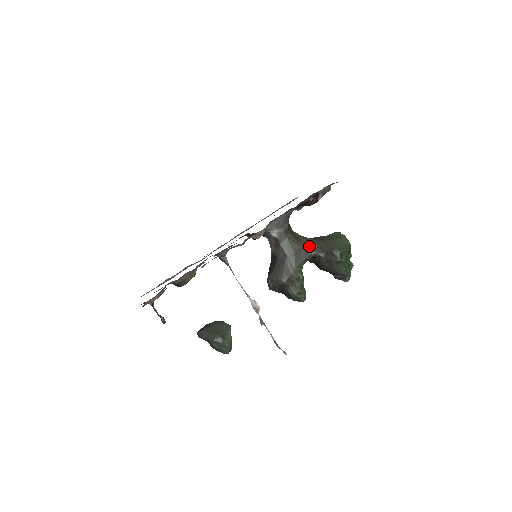
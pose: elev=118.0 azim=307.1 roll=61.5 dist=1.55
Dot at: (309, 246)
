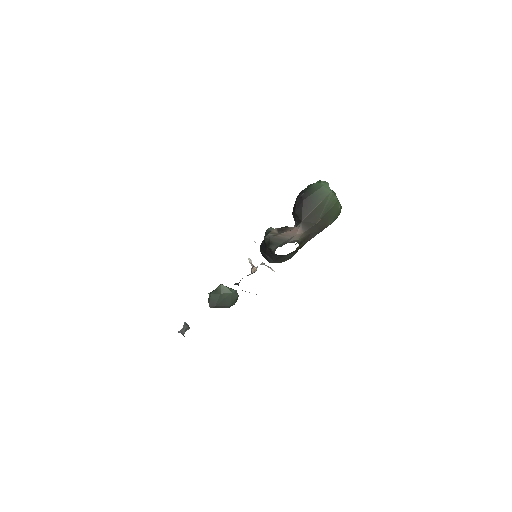
Dot at: (310, 237)
